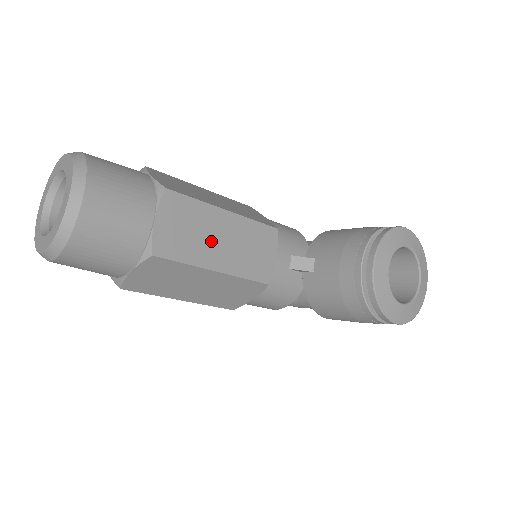
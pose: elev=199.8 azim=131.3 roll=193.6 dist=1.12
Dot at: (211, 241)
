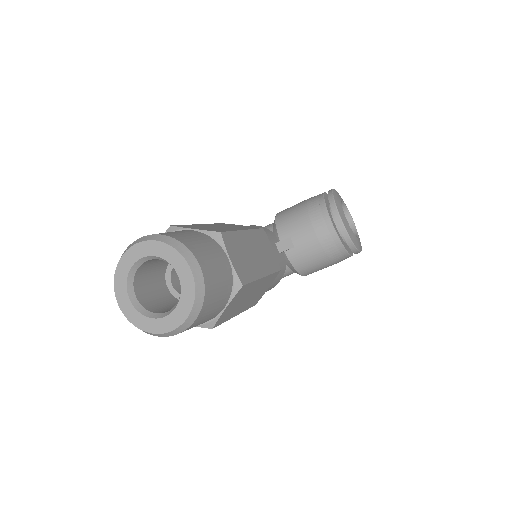
Dot at: (252, 257)
